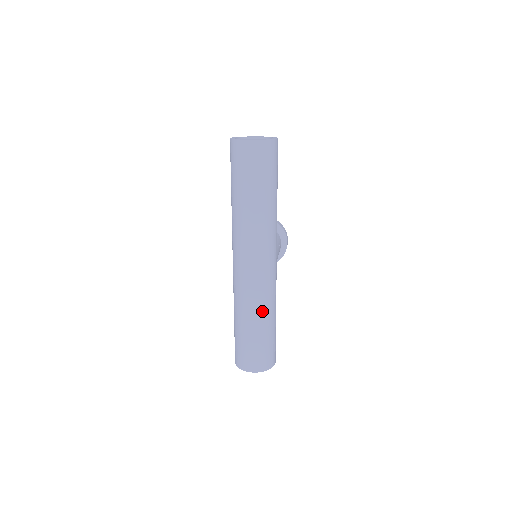
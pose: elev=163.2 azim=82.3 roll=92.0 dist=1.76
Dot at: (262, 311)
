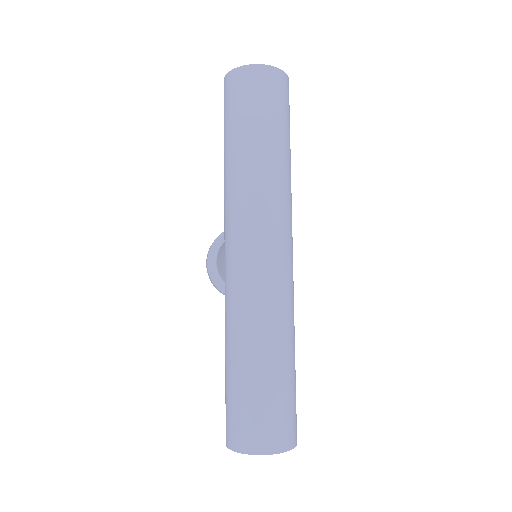
Dot at: (282, 330)
